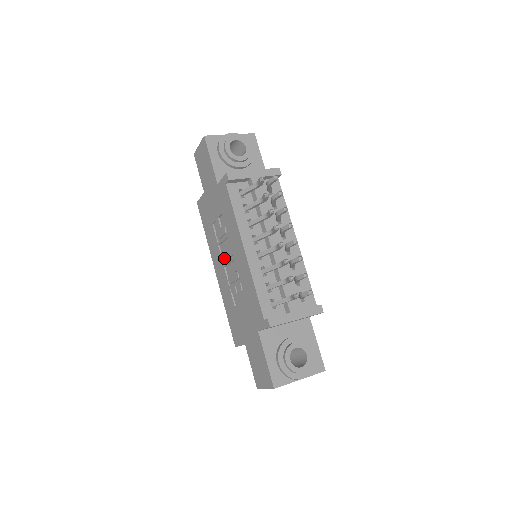
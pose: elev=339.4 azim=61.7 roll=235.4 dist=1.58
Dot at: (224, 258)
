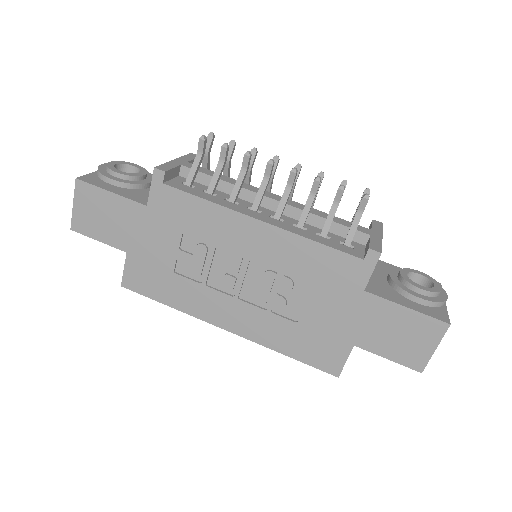
Dot at: (229, 285)
